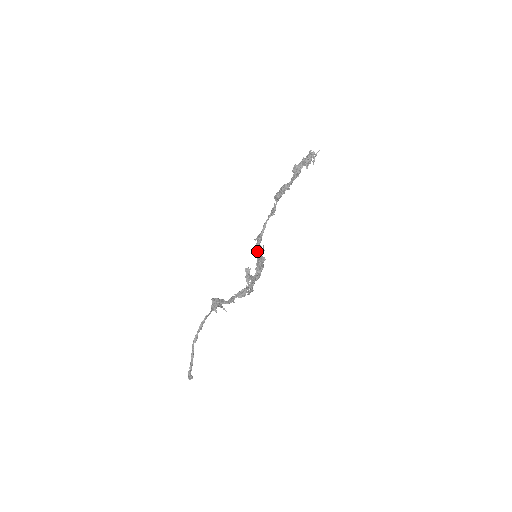
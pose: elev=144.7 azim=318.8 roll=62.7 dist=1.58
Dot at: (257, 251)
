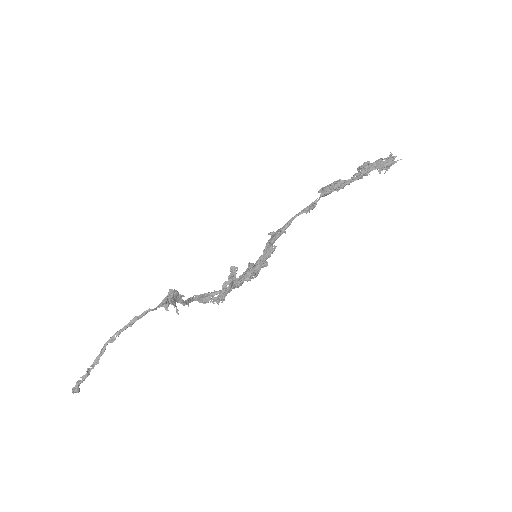
Dot at: (264, 250)
